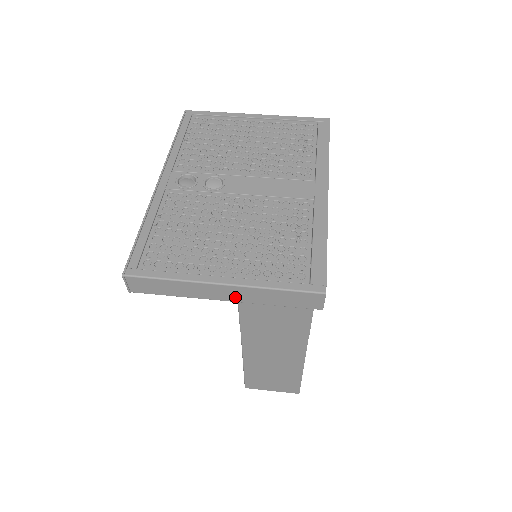
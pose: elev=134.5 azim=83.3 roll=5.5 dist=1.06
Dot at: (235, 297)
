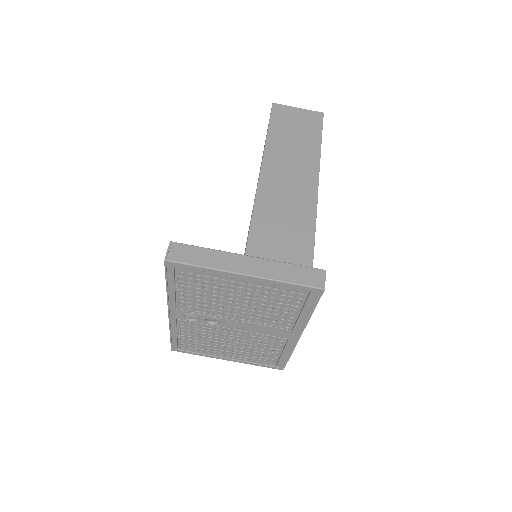
Dot at: occluded
